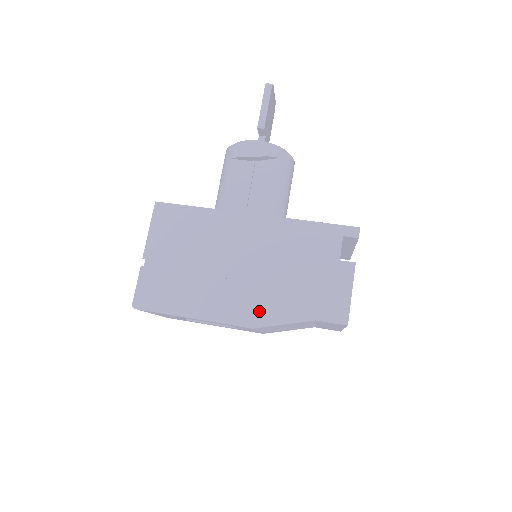
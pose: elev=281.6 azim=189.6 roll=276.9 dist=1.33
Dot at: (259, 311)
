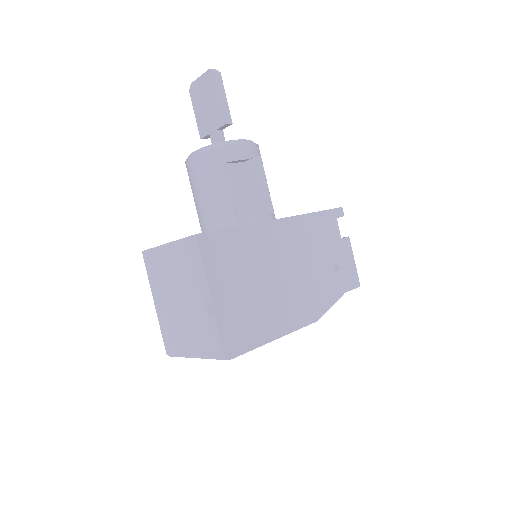
Dot at: (315, 305)
